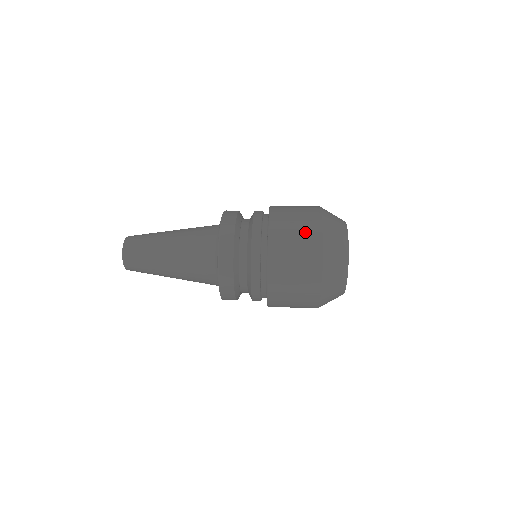
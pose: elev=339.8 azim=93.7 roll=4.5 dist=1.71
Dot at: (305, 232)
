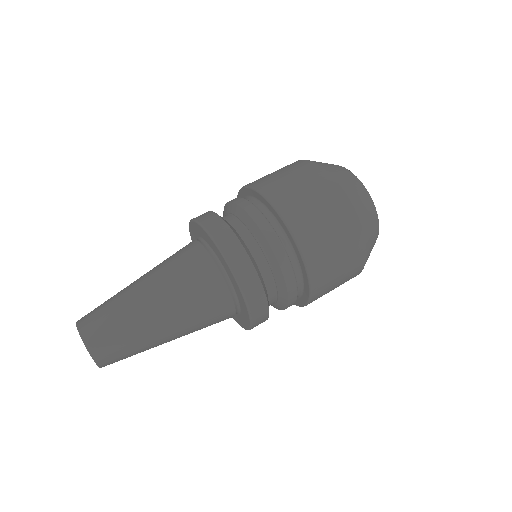
Dot at: (342, 233)
